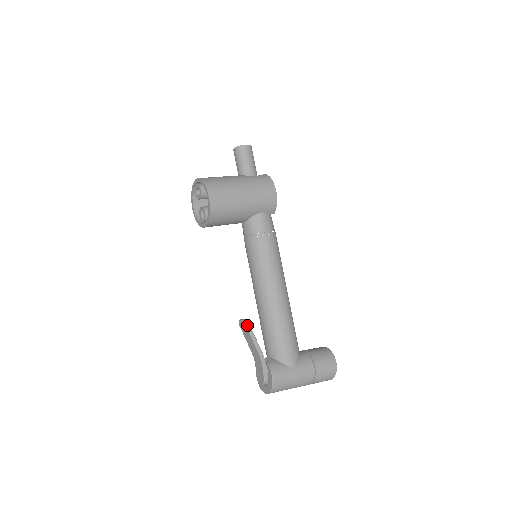
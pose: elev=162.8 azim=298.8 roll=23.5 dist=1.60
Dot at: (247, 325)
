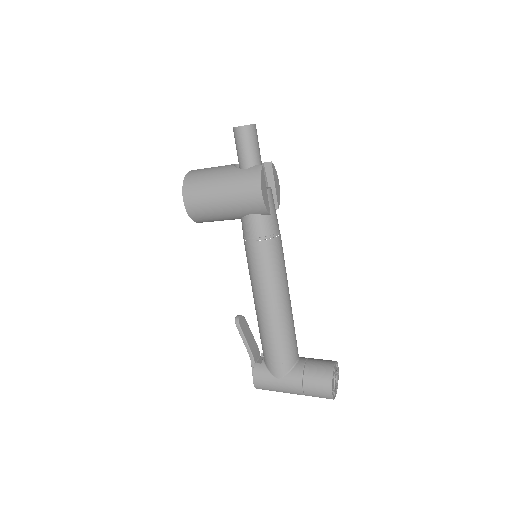
Dot at: (237, 325)
